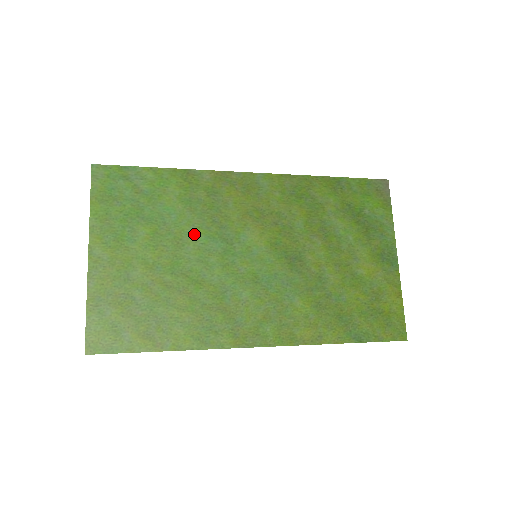
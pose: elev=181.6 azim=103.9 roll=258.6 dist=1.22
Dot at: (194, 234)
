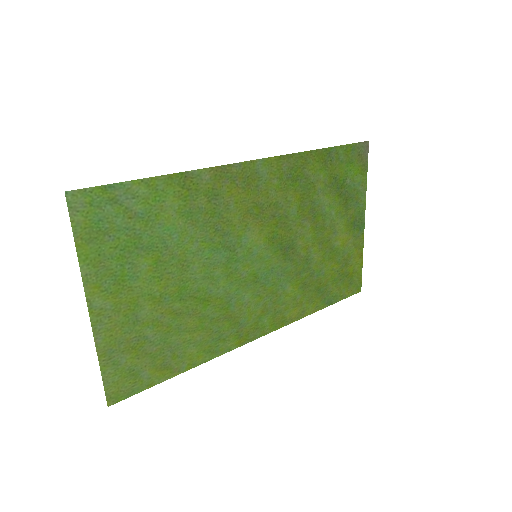
Dot at: (198, 251)
